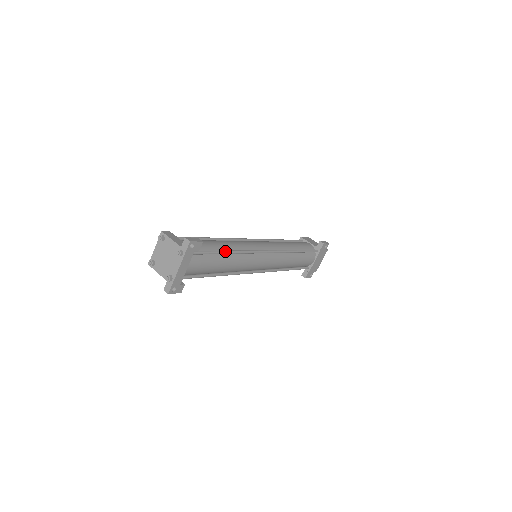
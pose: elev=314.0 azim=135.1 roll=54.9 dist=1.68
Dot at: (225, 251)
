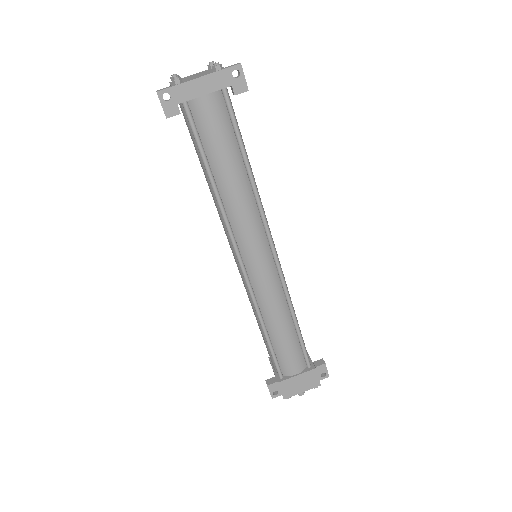
Dot at: occluded
